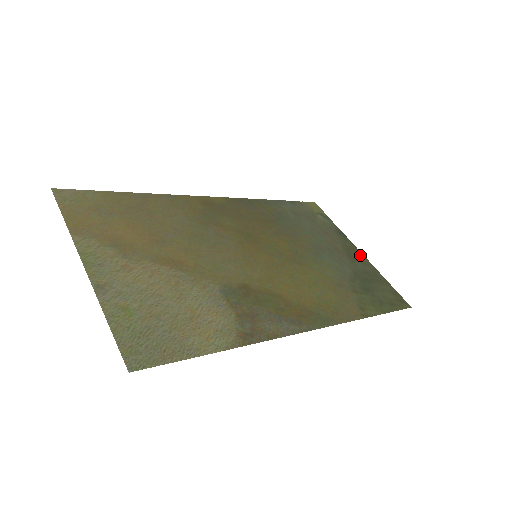
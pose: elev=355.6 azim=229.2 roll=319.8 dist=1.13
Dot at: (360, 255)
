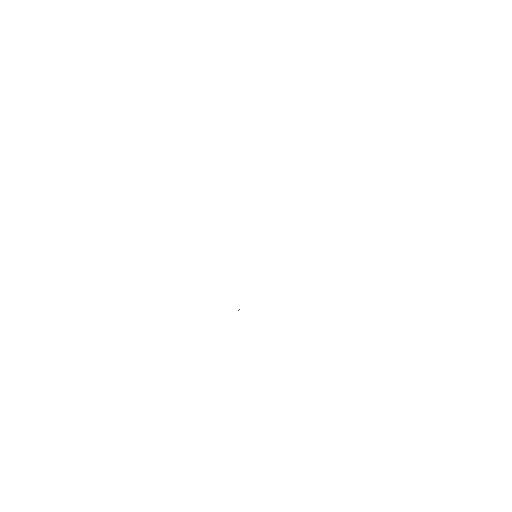
Dot at: occluded
